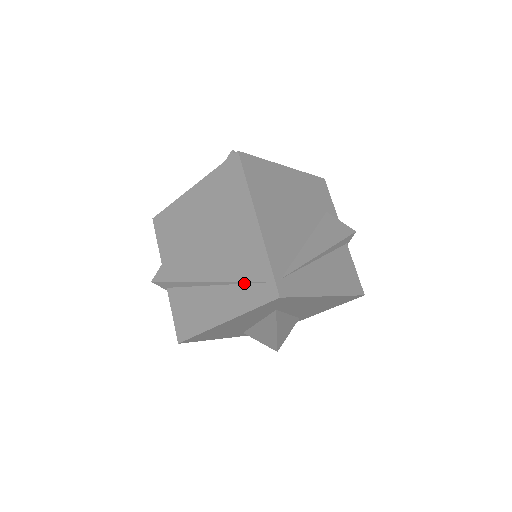
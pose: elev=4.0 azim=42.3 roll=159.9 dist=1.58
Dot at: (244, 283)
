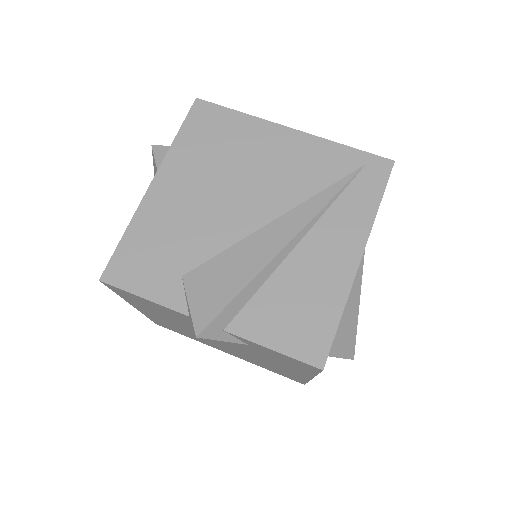
Dot at: (341, 191)
